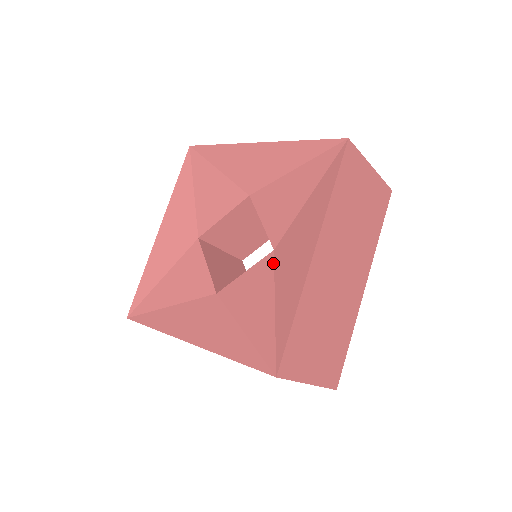
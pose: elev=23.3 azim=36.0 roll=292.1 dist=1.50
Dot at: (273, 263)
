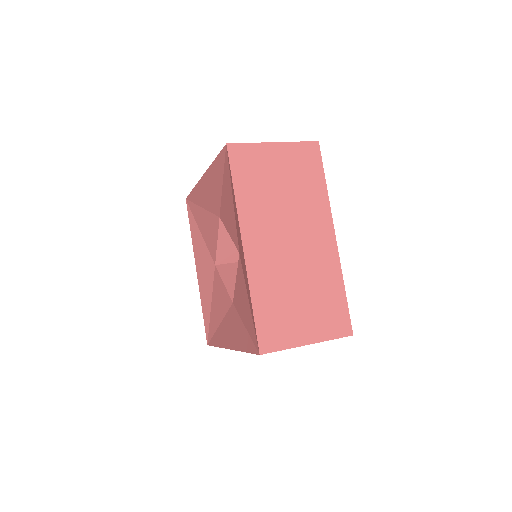
Dot at: (229, 308)
